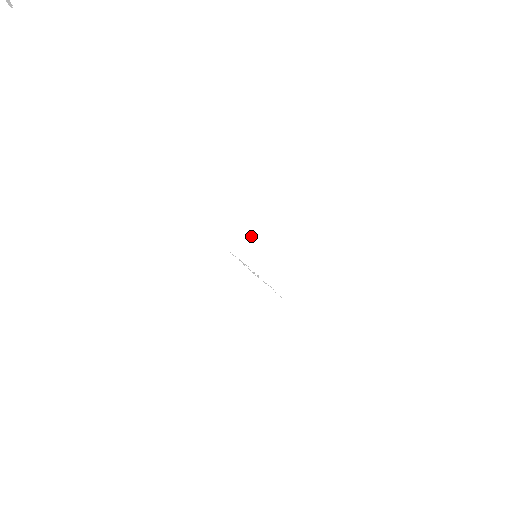
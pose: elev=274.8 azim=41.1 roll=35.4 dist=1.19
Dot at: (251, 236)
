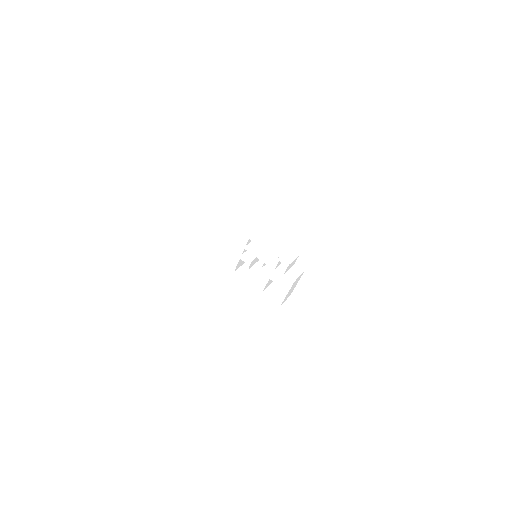
Dot at: occluded
